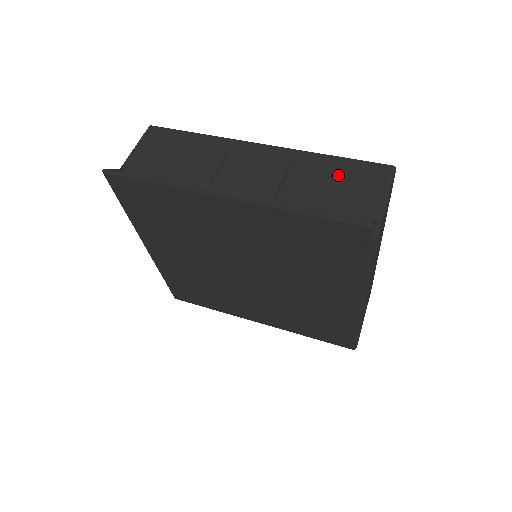
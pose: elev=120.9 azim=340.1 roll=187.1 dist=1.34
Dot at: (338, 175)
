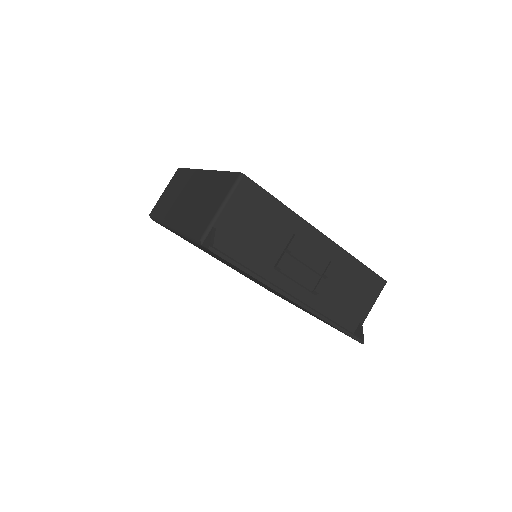
Dot at: (357, 281)
